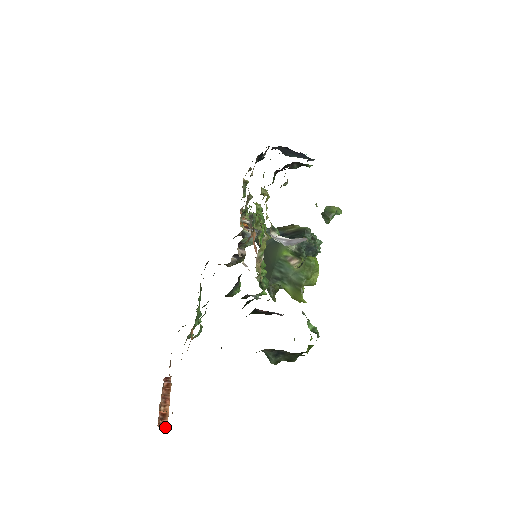
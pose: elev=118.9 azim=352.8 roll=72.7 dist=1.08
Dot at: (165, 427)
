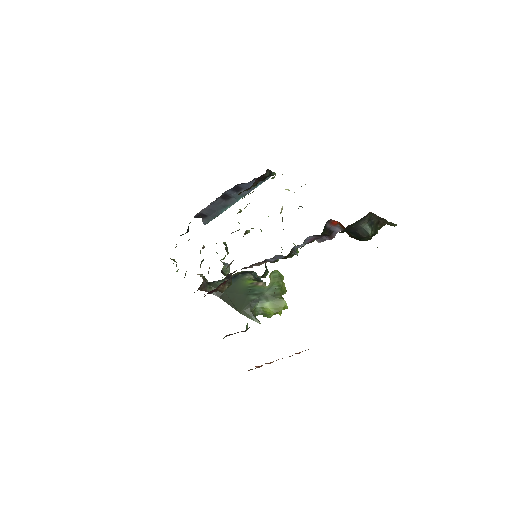
Dot at: occluded
